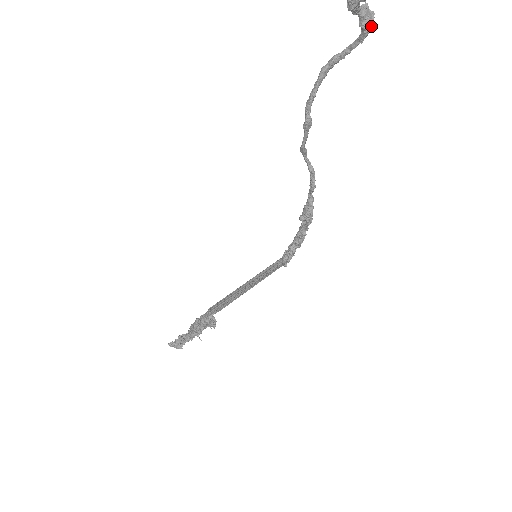
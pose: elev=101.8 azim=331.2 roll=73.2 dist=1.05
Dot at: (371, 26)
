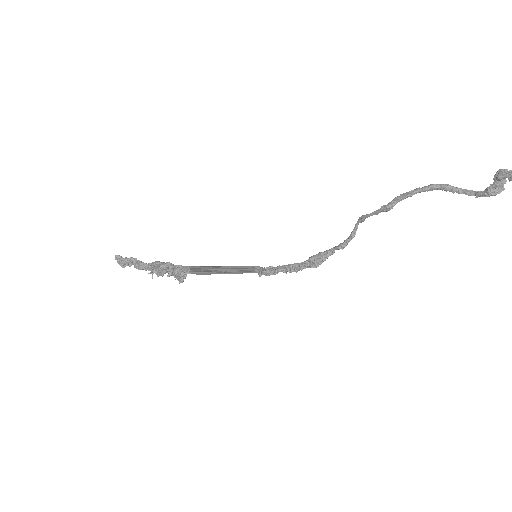
Dot at: (493, 195)
